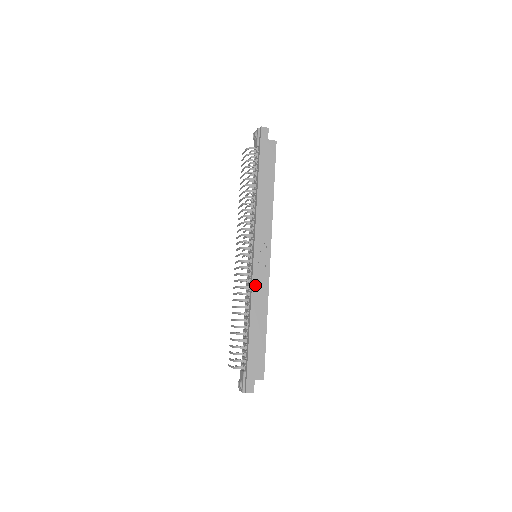
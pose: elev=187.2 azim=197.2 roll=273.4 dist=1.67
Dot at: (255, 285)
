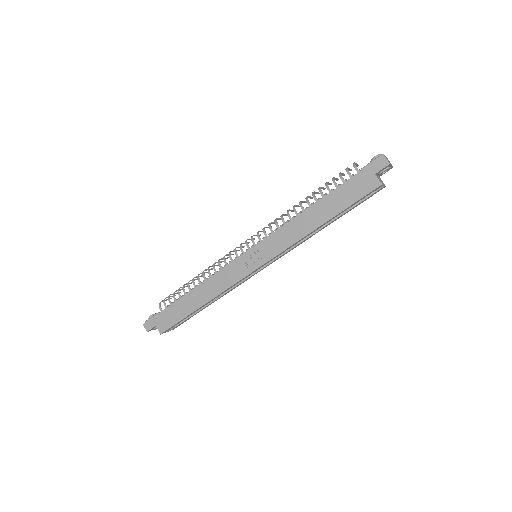
Dot at: (223, 273)
